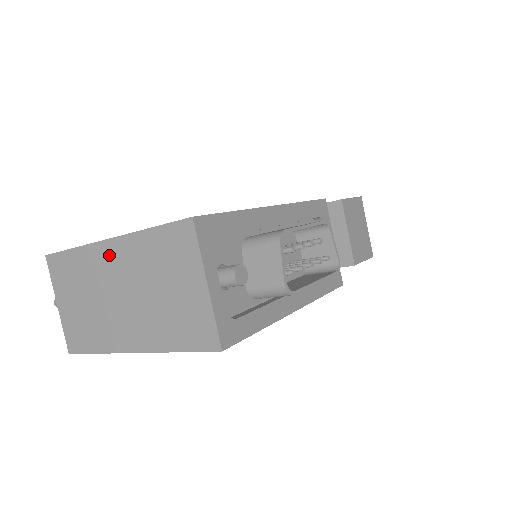
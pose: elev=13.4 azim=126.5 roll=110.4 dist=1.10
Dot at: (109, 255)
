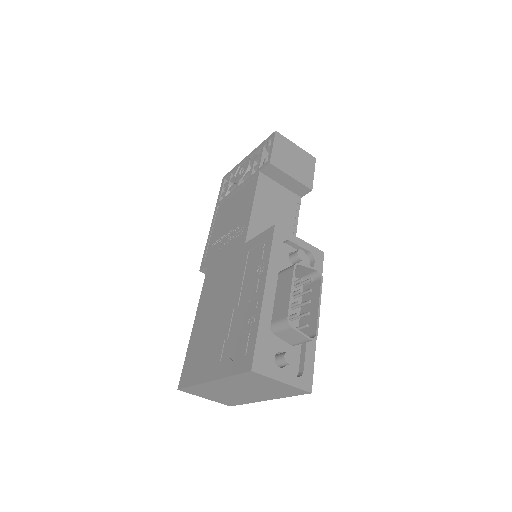
Dot at: (217, 385)
